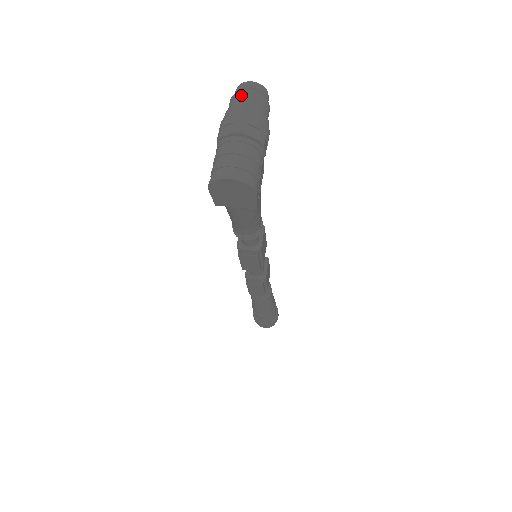
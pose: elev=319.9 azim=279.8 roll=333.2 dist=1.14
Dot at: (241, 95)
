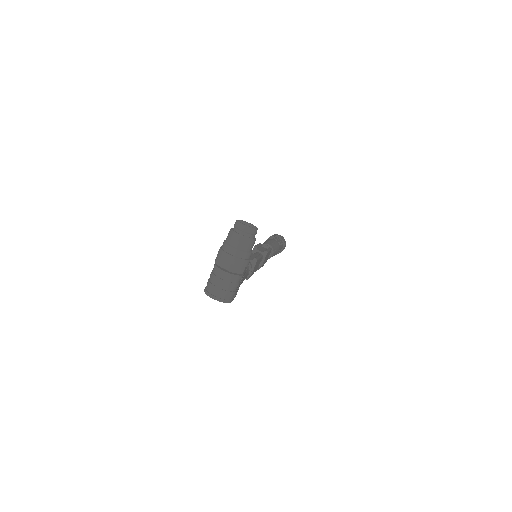
Dot at: (235, 237)
